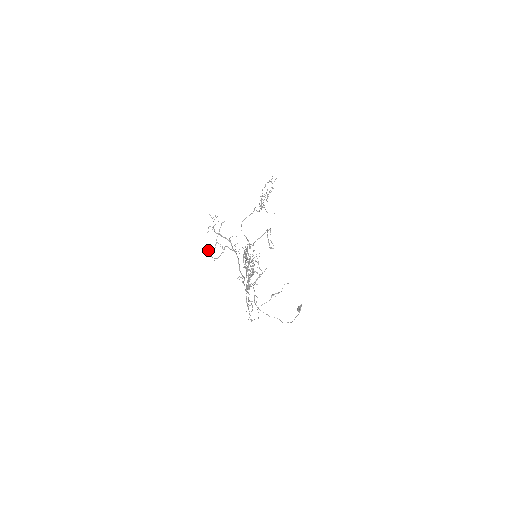
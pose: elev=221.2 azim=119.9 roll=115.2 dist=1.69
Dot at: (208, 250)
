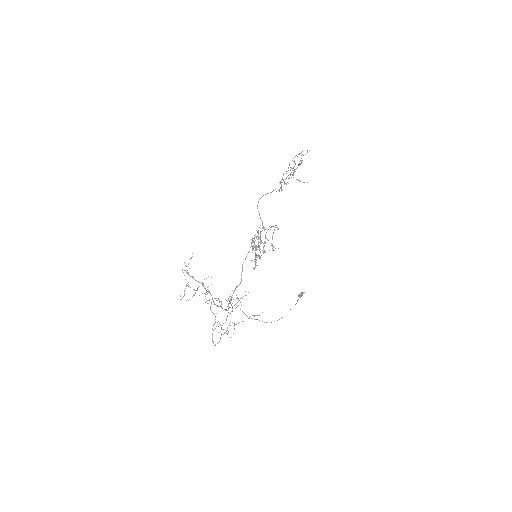
Dot at: occluded
